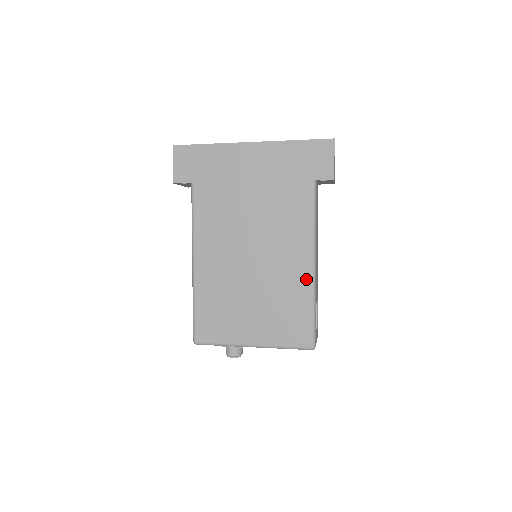
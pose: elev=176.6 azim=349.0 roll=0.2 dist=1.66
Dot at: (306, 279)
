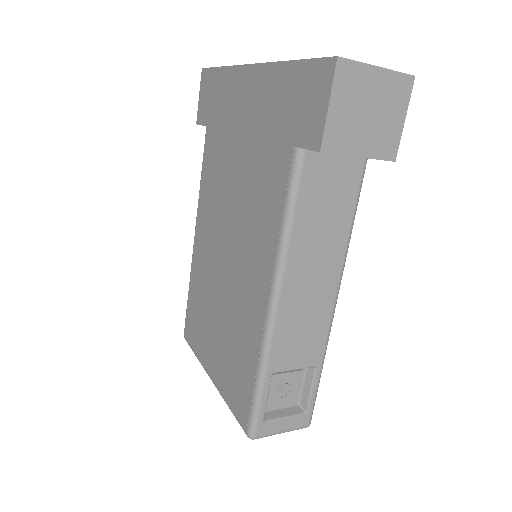
Dot at: (259, 325)
